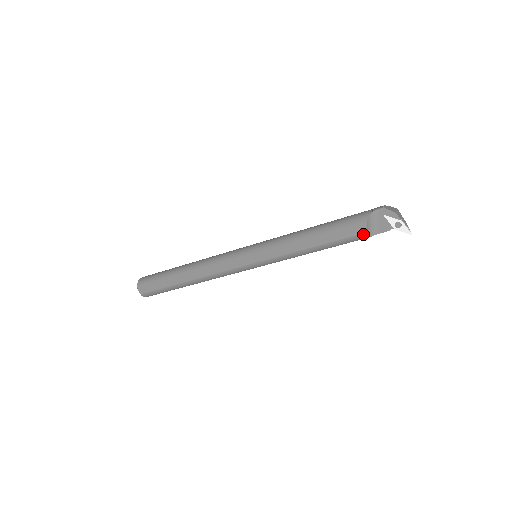
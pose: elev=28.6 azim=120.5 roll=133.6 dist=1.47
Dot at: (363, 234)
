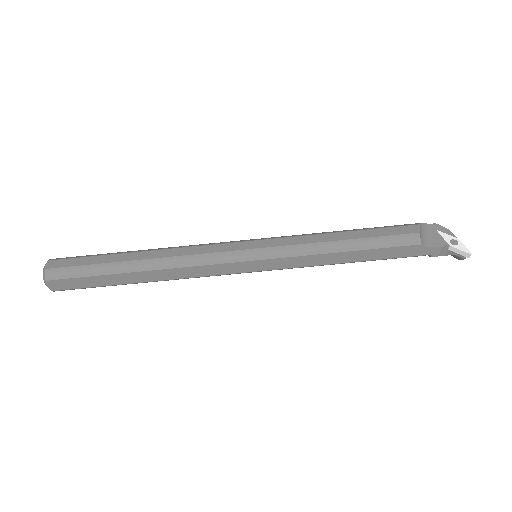
Dot at: (414, 234)
